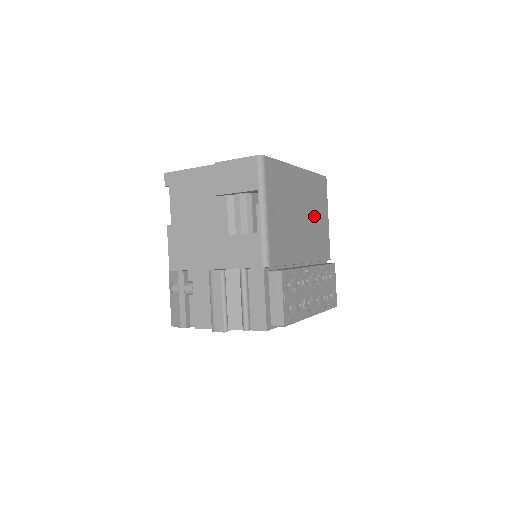
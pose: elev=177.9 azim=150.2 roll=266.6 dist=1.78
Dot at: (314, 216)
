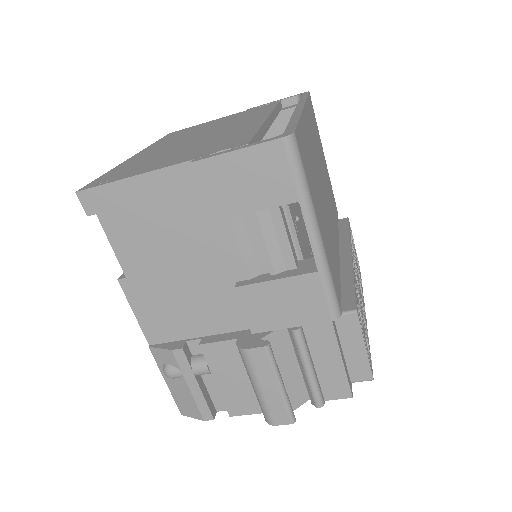
Dot at: (323, 169)
